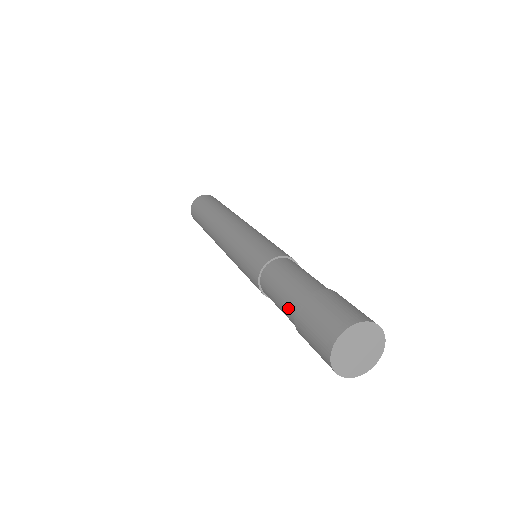
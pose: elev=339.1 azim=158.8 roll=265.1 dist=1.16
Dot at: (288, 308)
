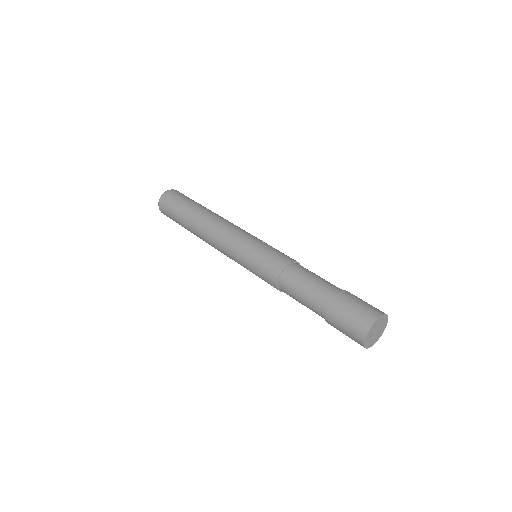
Dot at: (318, 301)
